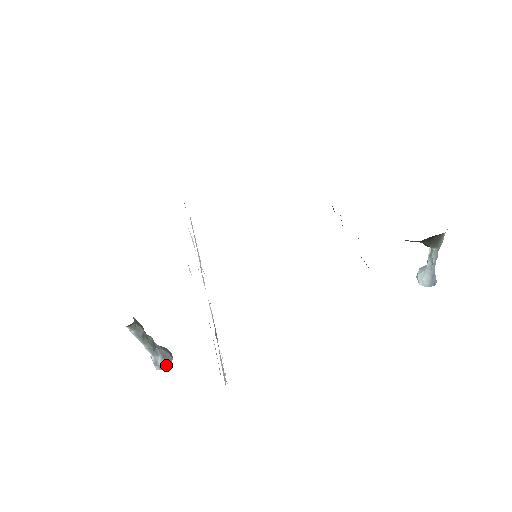
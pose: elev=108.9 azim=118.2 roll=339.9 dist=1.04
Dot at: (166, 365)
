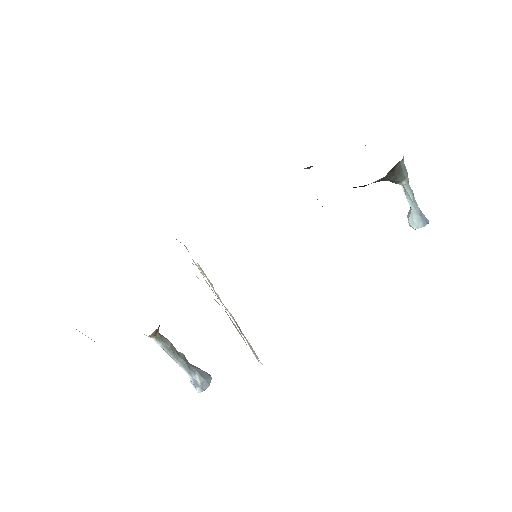
Dot at: (206, 384)
